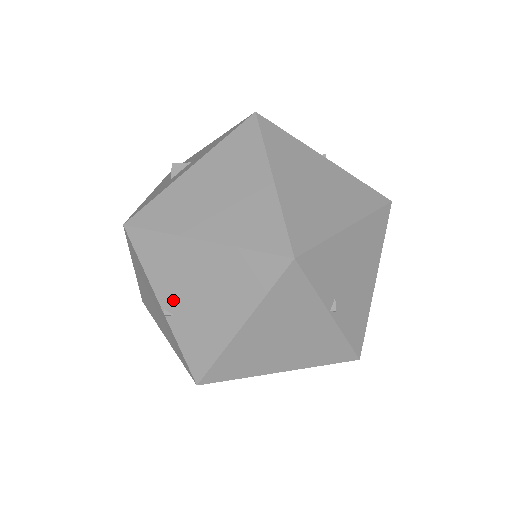
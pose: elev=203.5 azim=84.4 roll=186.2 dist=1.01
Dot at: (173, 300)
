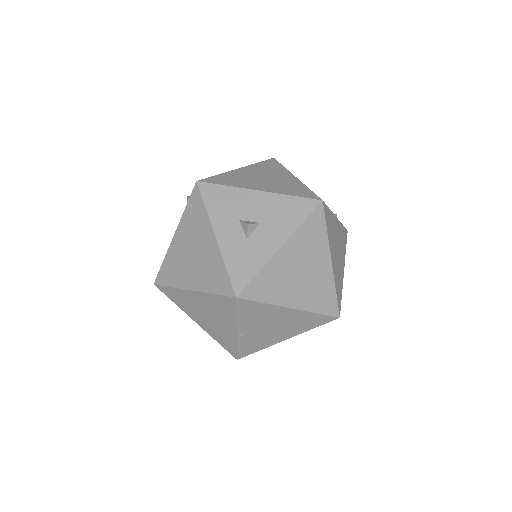
Dot at: (249, 330)
